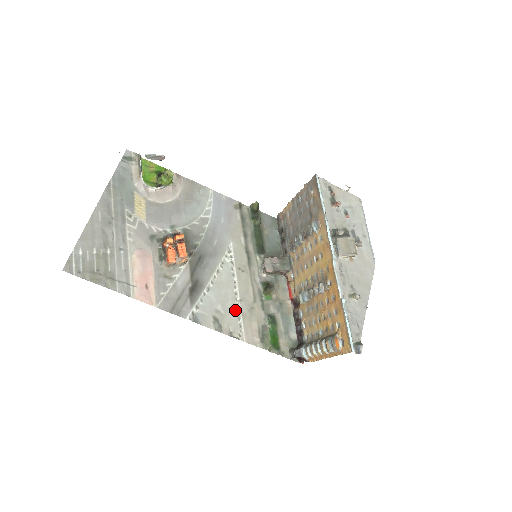
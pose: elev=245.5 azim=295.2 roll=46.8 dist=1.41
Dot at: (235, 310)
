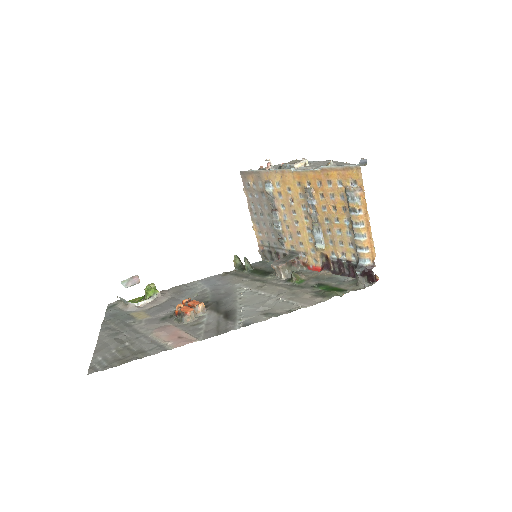
Dot at: (278, 302)
